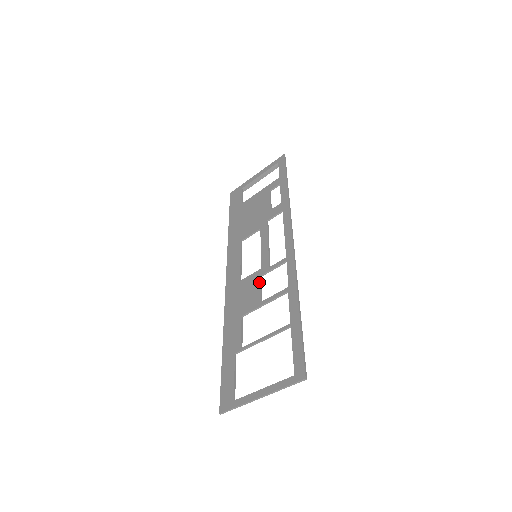
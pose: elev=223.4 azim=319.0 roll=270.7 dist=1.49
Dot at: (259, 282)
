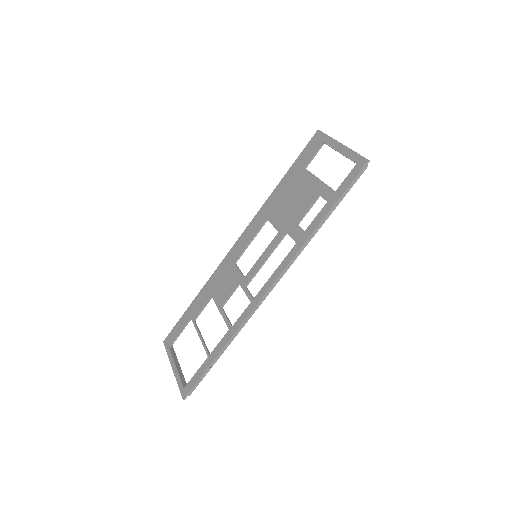
Dot at: (234, 288)
